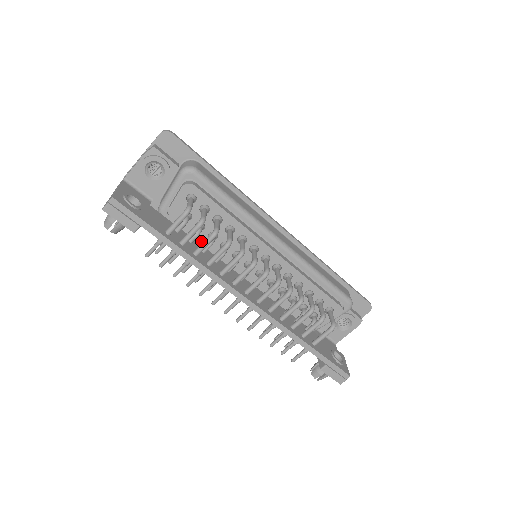
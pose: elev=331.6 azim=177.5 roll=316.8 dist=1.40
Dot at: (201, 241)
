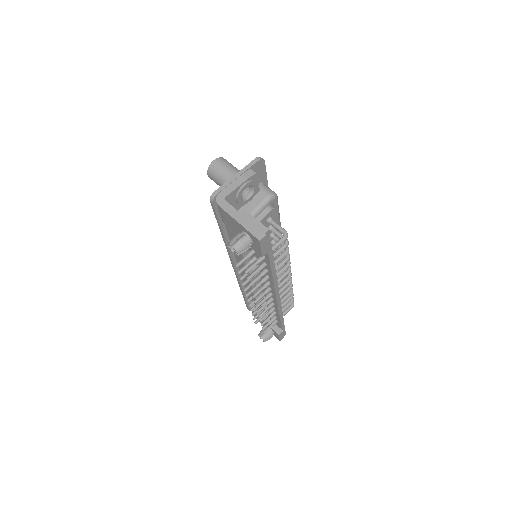
Dot at: occluded
